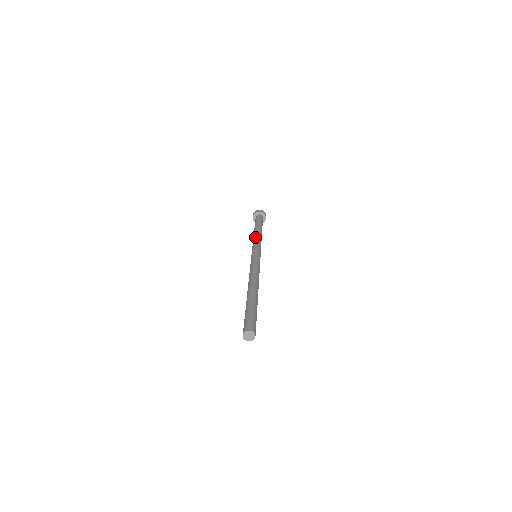
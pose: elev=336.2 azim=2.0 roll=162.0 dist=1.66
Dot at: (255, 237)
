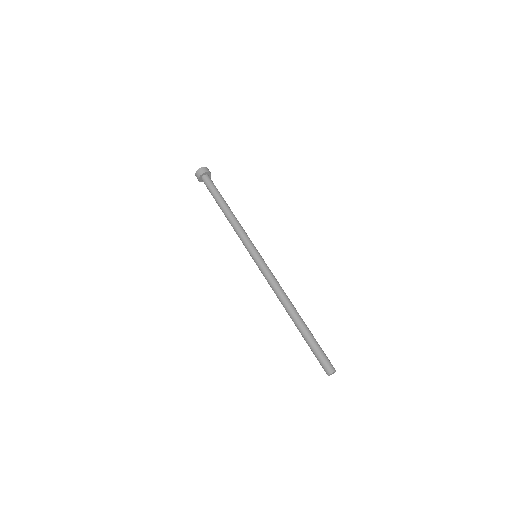
Dot at: (239, 224)
